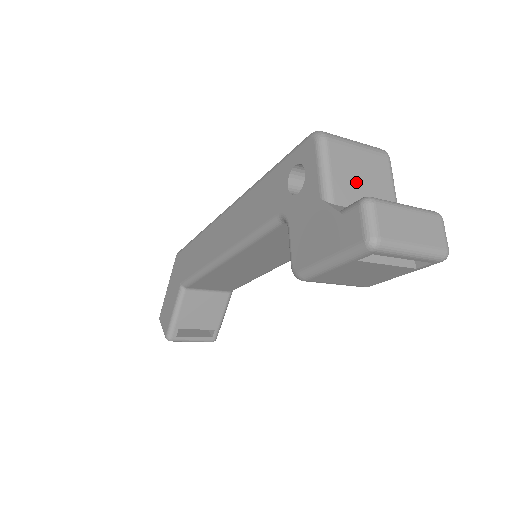
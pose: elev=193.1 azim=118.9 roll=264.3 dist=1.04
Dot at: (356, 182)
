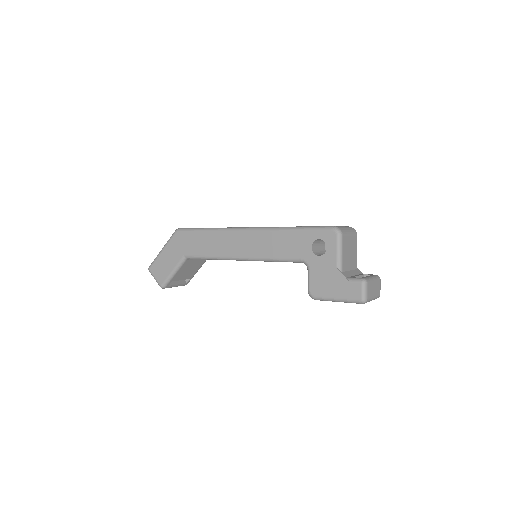
Dot at: (348, 256)
